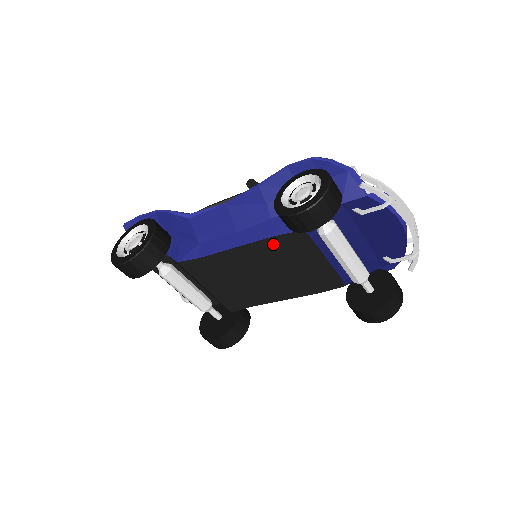
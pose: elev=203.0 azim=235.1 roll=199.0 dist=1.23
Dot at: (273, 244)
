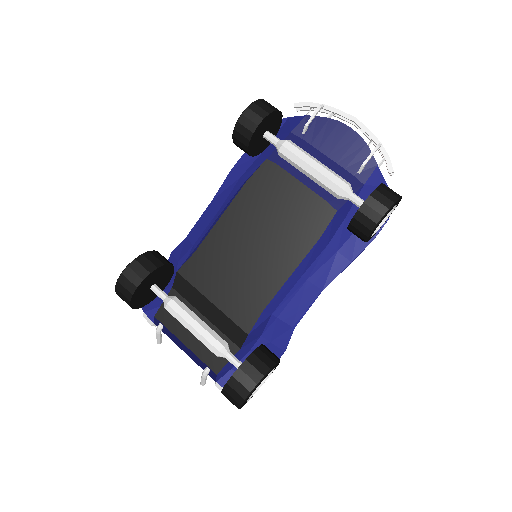
Dot at: (250, 192)
